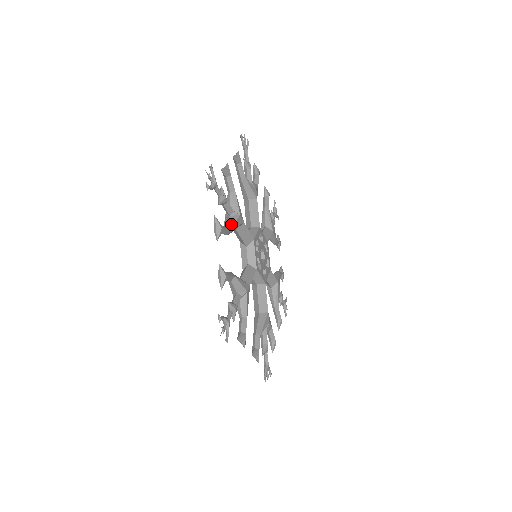
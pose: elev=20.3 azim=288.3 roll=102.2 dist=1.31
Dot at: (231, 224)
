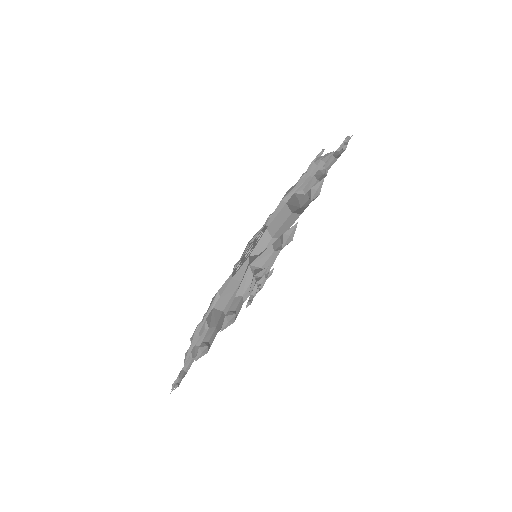
Dot at: occluded
